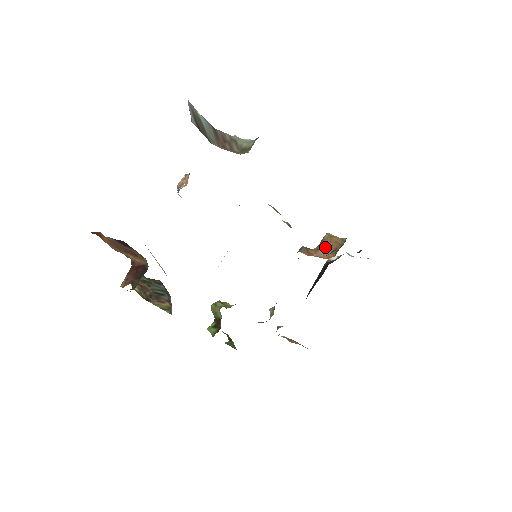
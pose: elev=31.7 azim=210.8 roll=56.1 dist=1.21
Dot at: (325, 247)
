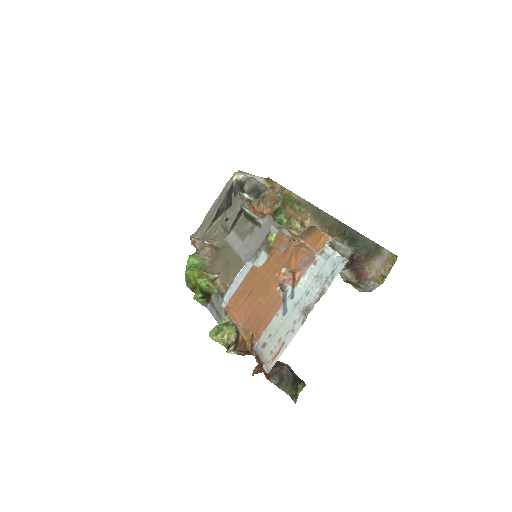
Dot at: (265, 202)
